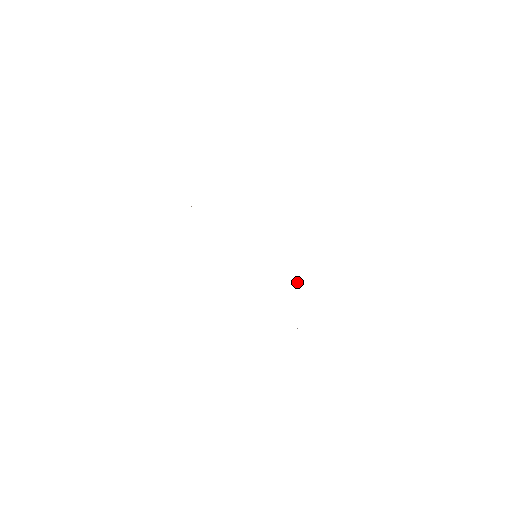
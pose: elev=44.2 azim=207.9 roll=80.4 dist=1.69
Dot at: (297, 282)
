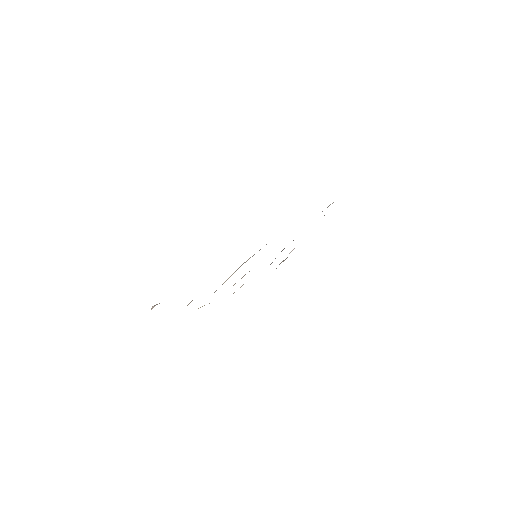
Dot at: (324, 215)
